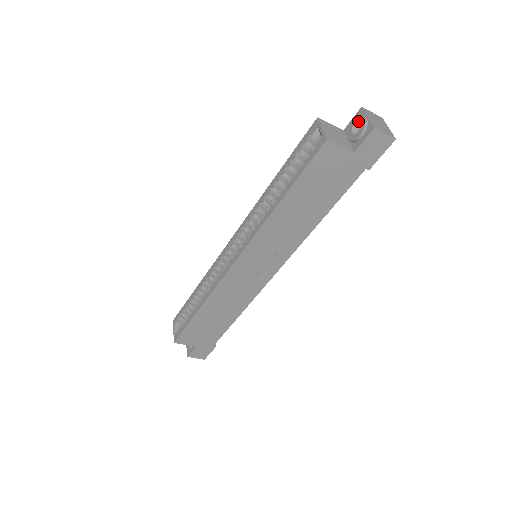
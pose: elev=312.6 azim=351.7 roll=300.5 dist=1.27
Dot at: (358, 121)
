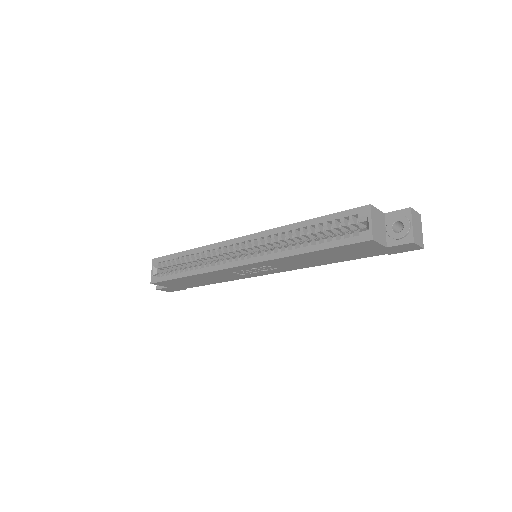
Dot at: (402, 222)
